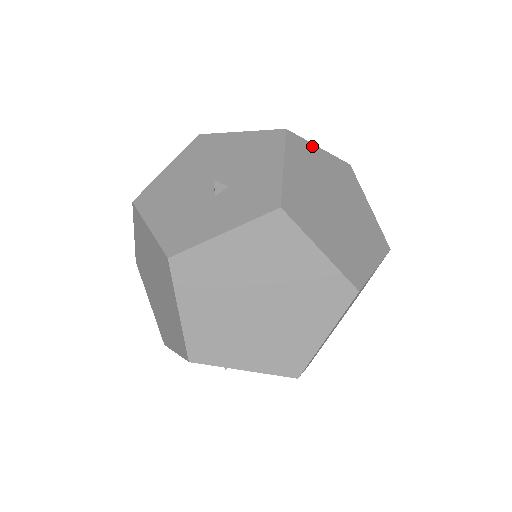
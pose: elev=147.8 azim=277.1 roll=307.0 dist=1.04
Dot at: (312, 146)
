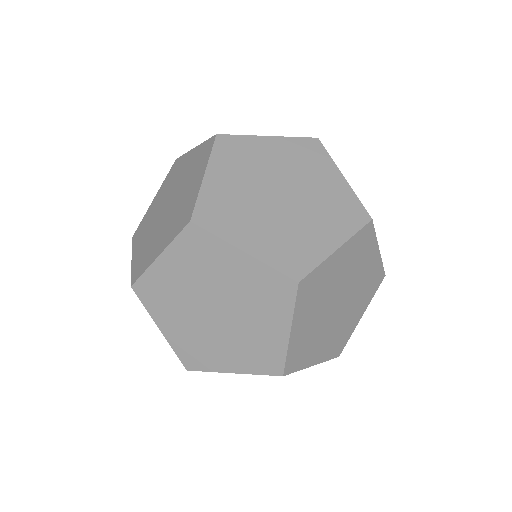
Dot at: (327, 262)
